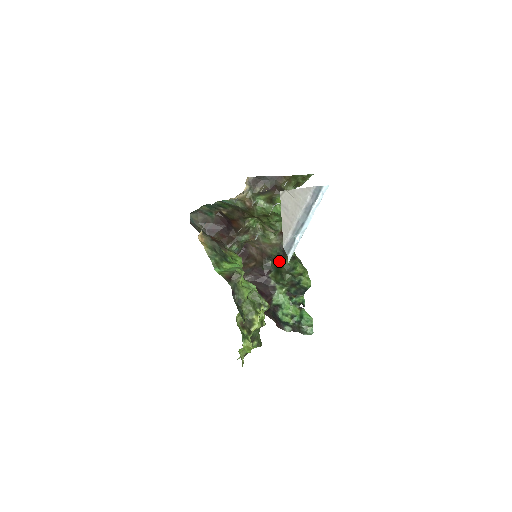
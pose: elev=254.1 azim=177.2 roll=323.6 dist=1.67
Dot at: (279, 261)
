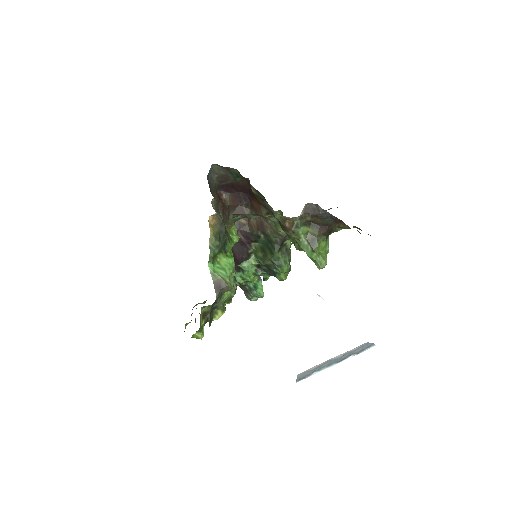
Dot at: (272, 247)
